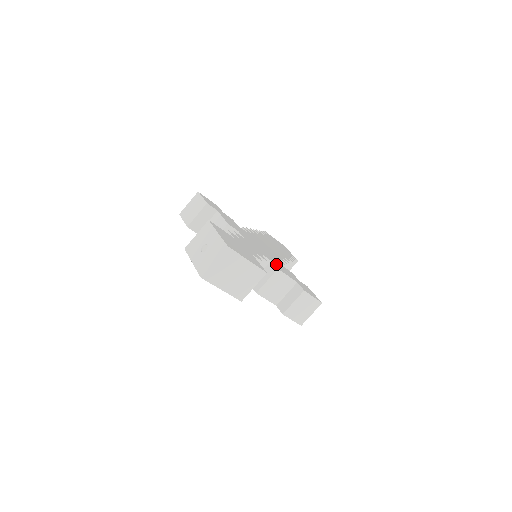
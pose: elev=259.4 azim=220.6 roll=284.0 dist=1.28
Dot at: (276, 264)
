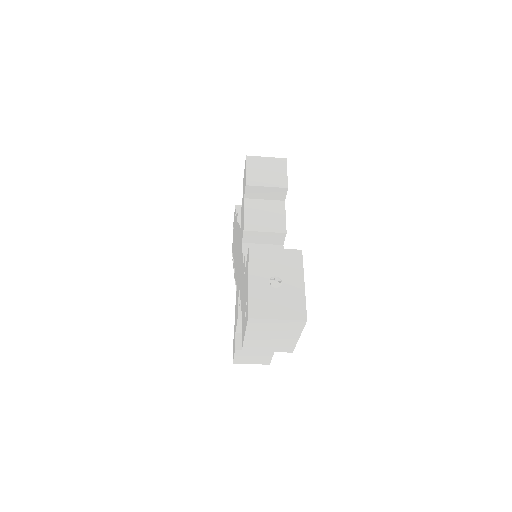
Dot at: occluded
